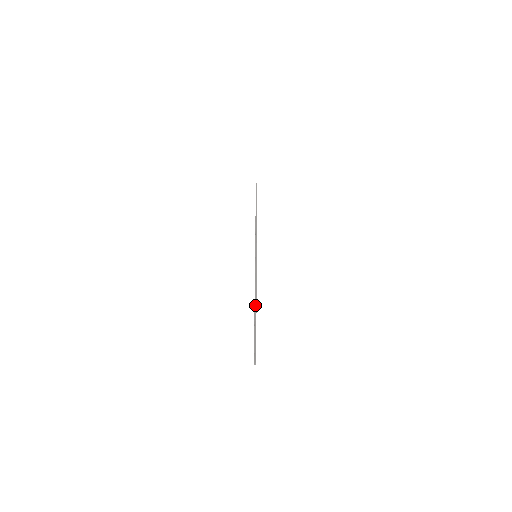
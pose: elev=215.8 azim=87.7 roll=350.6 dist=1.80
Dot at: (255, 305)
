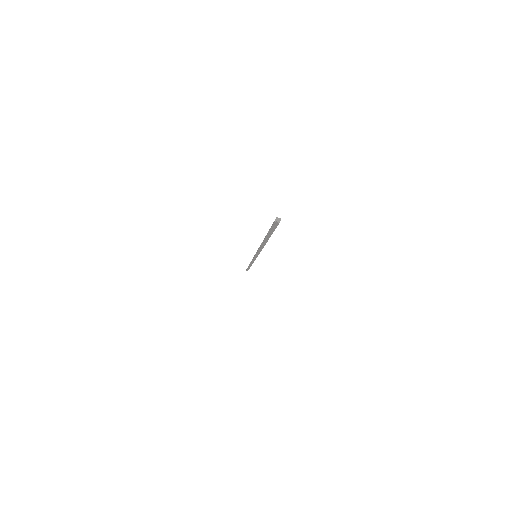
Dot at: occluded
